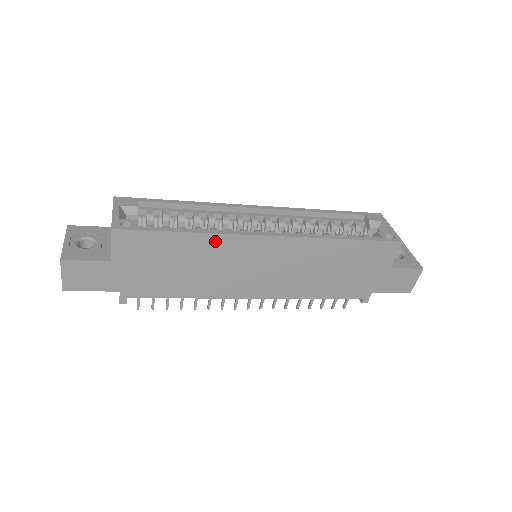
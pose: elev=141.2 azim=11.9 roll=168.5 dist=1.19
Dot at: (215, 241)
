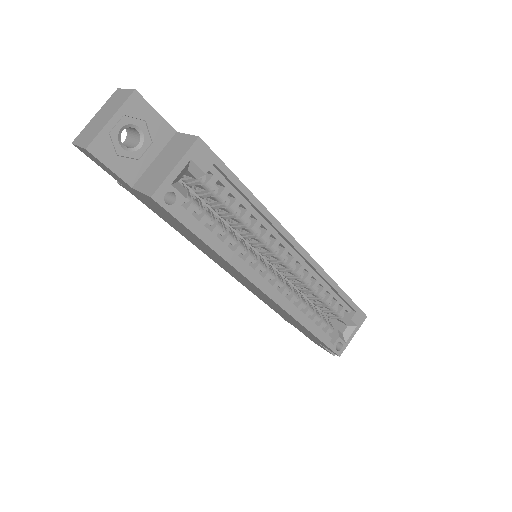
Dot at: (226, 262)
